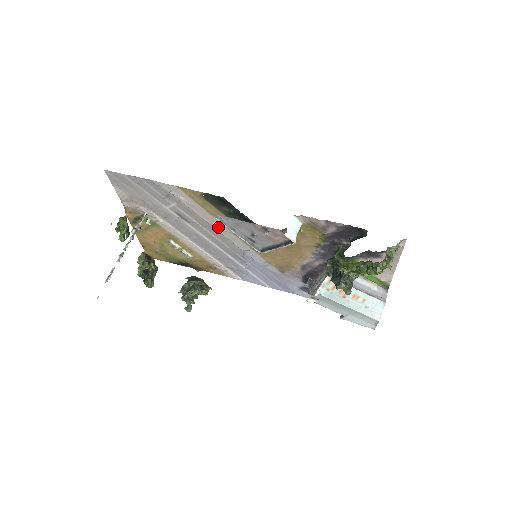
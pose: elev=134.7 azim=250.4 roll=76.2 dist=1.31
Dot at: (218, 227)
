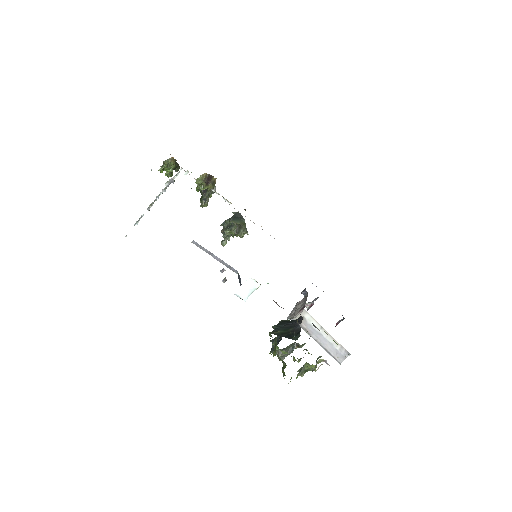
Dot at: occluded
